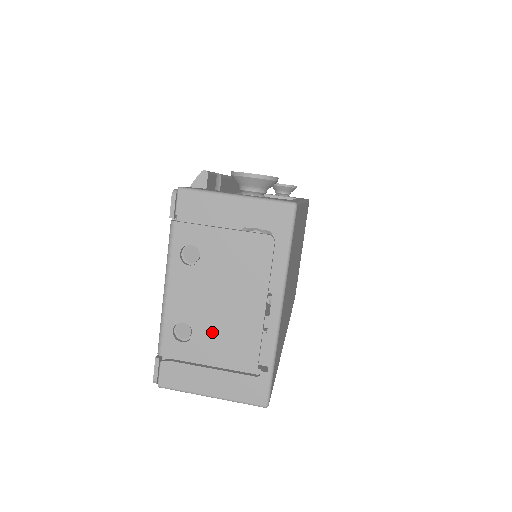
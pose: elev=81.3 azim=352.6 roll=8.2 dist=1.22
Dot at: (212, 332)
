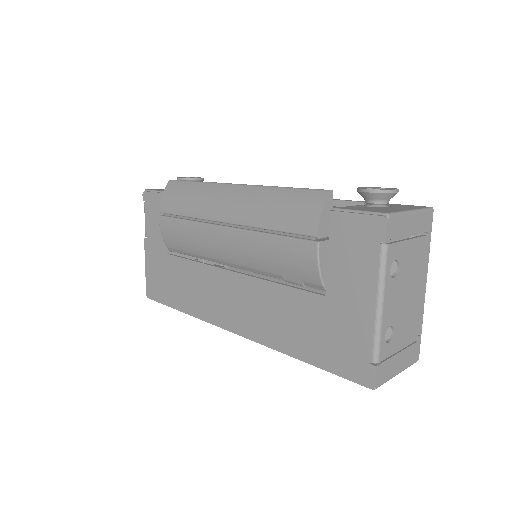
Dot at: (402, 324)
